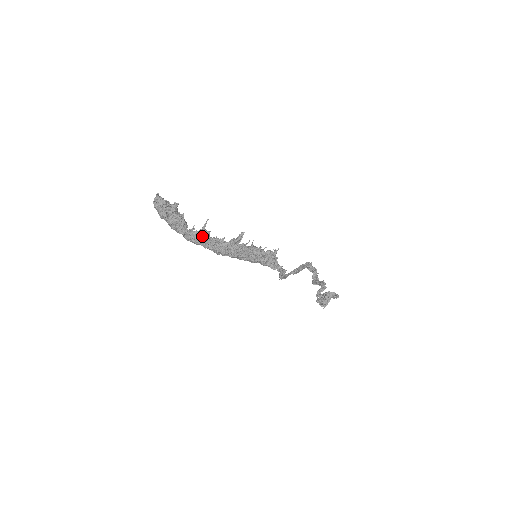
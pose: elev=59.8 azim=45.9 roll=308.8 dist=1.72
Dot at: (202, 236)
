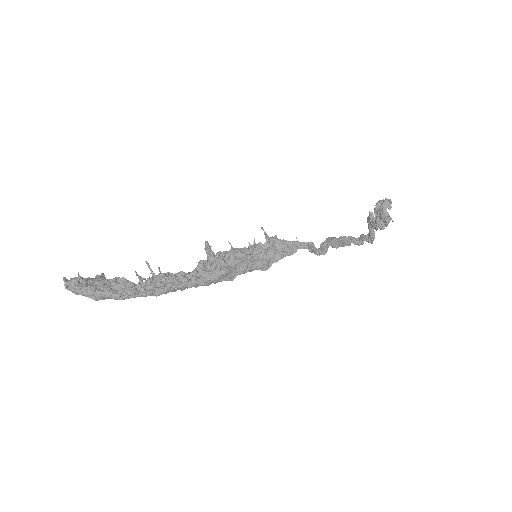
Dot at: (162, 279)
